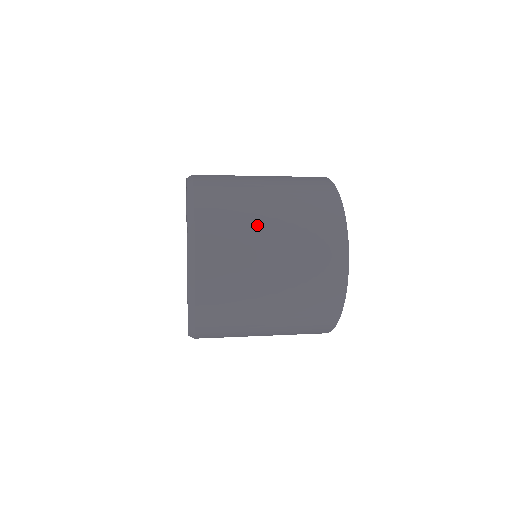
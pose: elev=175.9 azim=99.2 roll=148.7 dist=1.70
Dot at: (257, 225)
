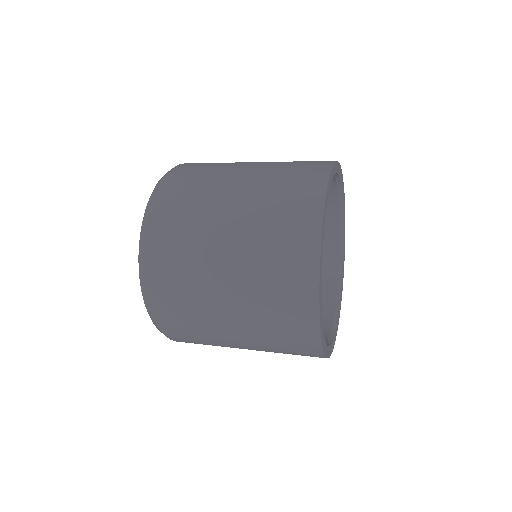
Dot at: (217, 198)
